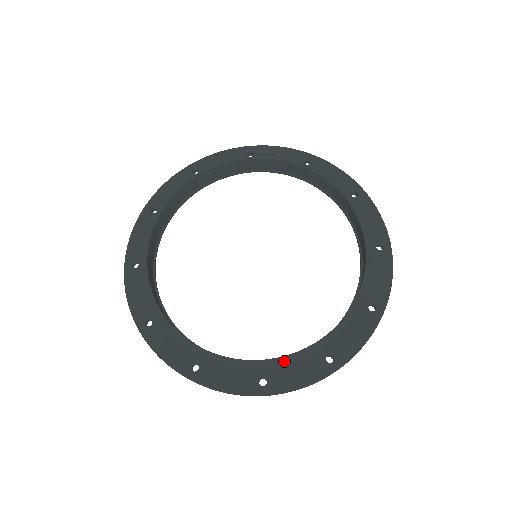
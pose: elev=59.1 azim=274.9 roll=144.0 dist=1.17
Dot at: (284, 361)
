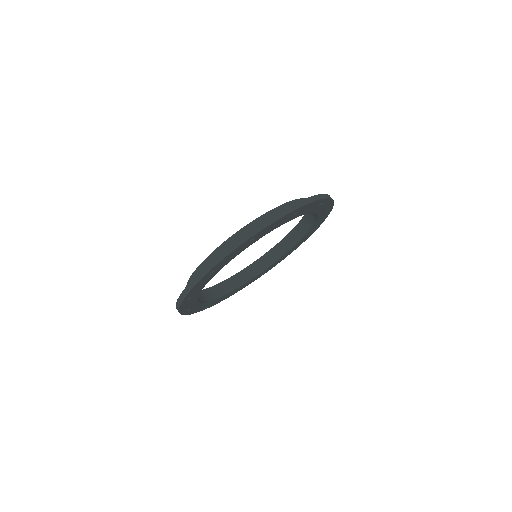
Dot at: occluded
